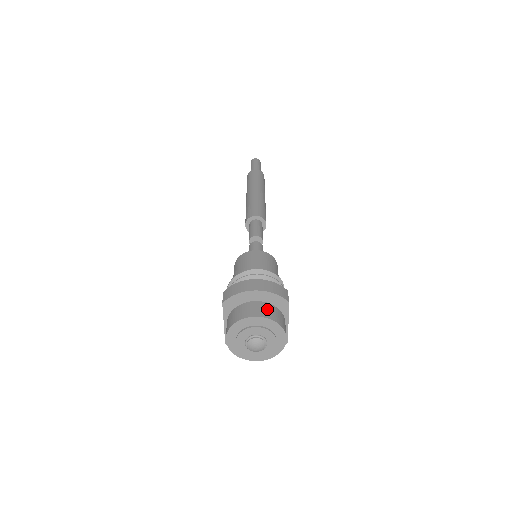
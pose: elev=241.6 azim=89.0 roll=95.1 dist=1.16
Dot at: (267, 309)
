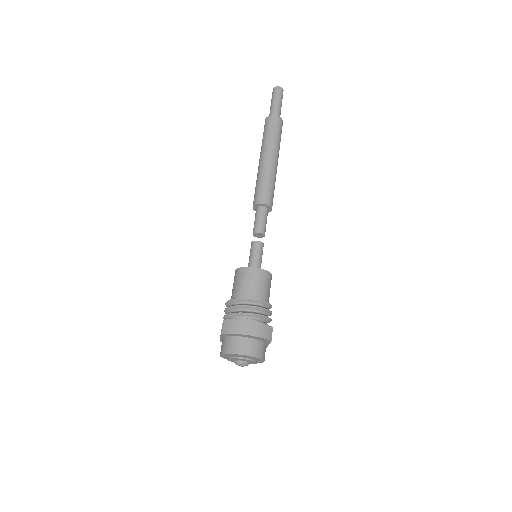
Dot at: (254, 346)
